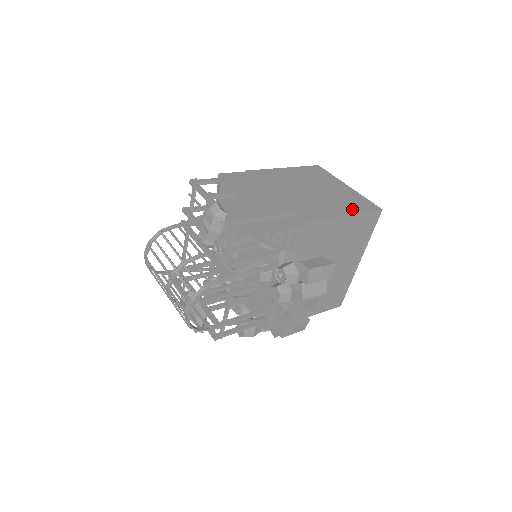
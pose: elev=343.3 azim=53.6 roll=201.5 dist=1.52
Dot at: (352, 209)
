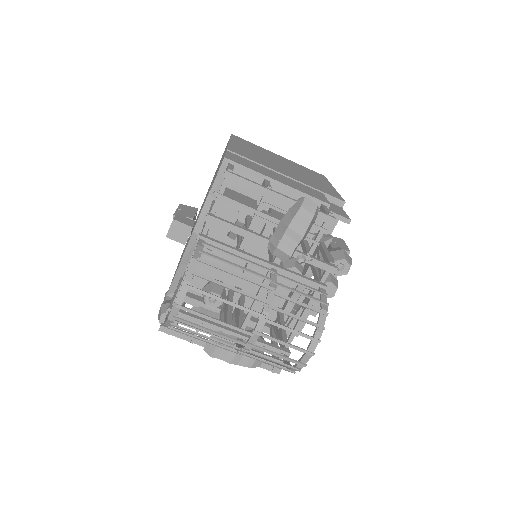
Dot at: (323, 180)
